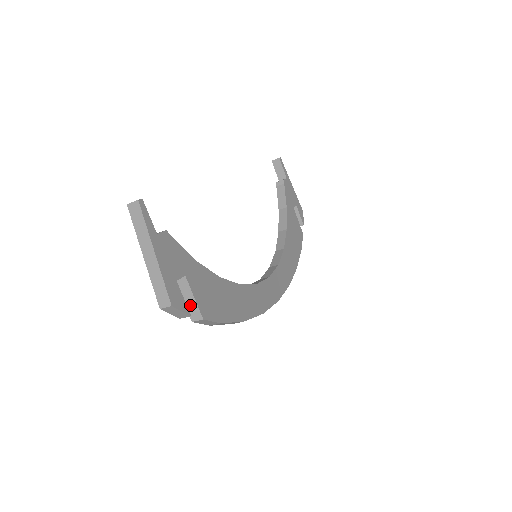
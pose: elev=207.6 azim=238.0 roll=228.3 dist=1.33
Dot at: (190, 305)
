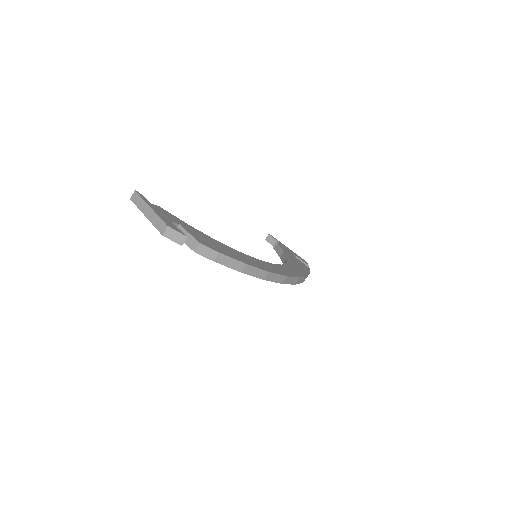
Dot at: (189, 241)
